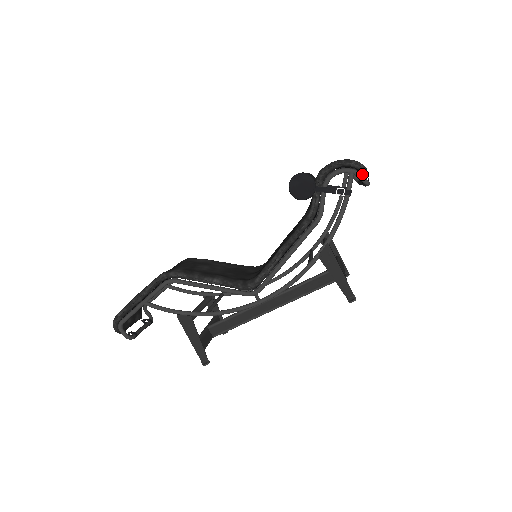
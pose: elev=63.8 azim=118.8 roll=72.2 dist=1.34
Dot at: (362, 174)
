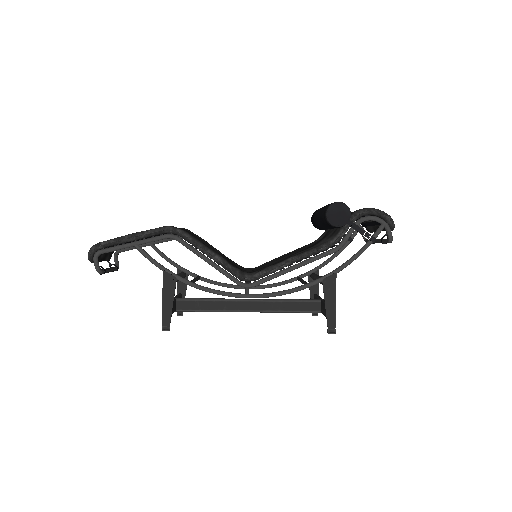
Dot at: occluded
